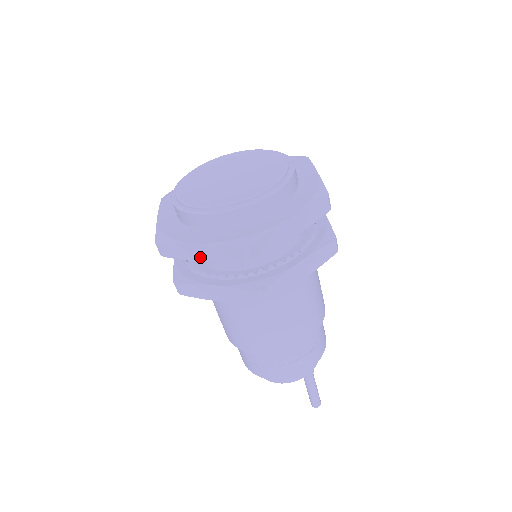
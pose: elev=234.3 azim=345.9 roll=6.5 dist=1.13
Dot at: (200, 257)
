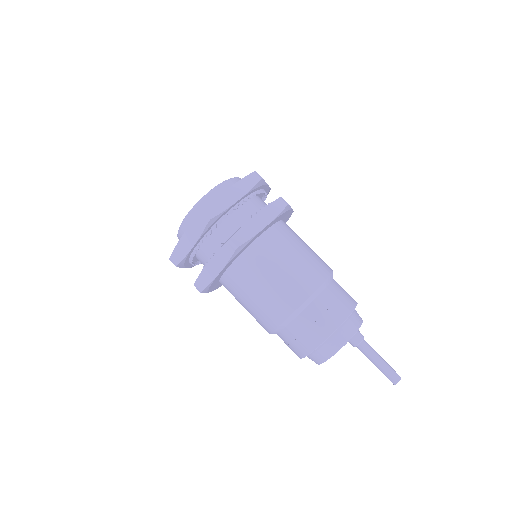
Dot at: (190, 245)
